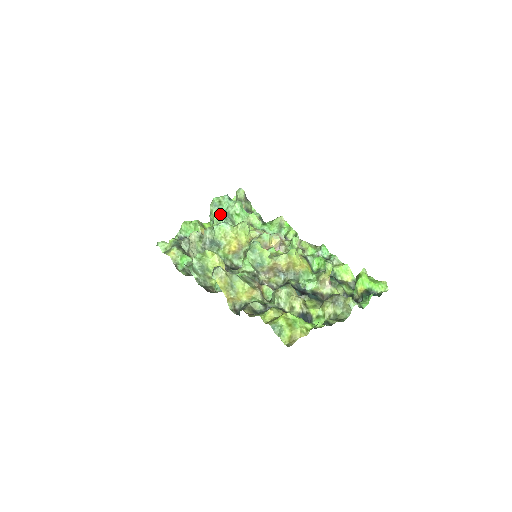
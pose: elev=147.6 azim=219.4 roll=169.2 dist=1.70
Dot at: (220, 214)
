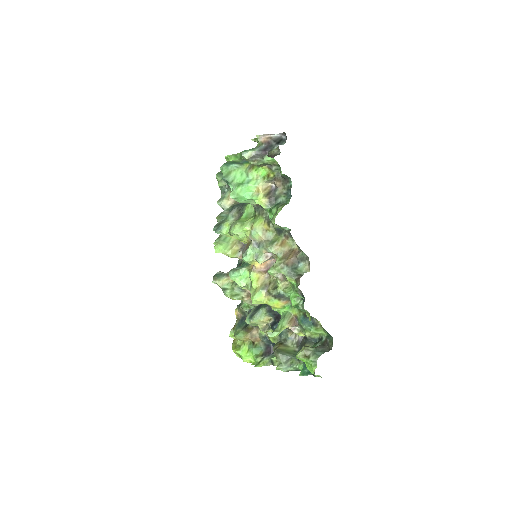
Dot at: occluded
